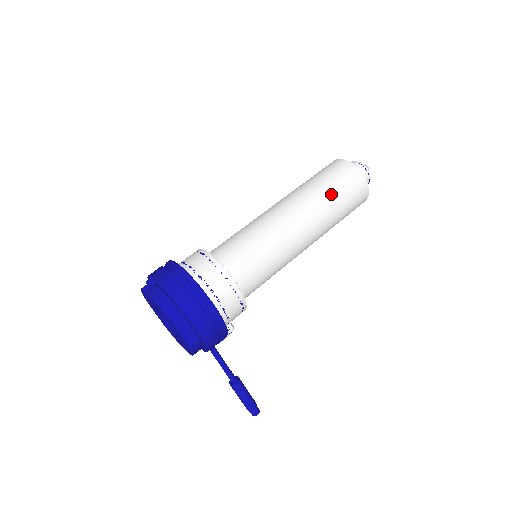
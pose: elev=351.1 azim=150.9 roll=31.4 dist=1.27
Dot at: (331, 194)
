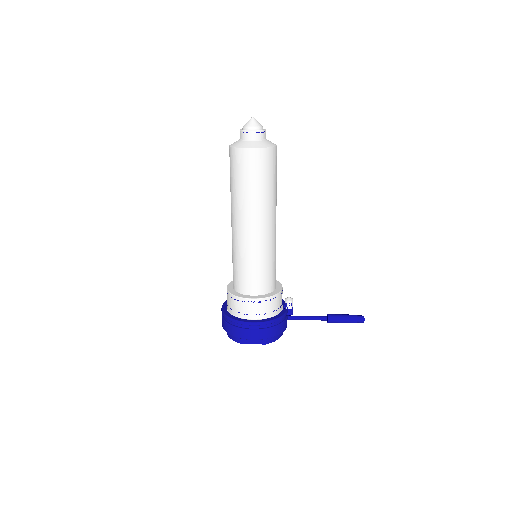
Dot at: (242, 187)
